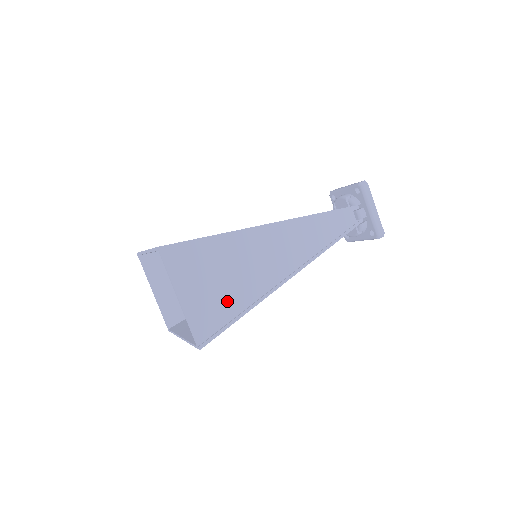
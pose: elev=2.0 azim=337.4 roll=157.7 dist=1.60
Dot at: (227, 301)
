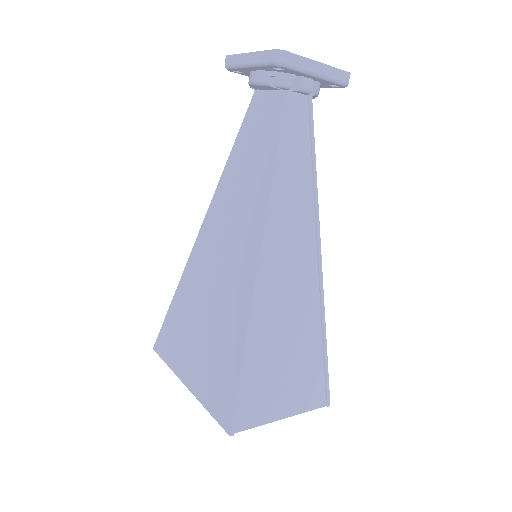
Dot at: (306, 358)
